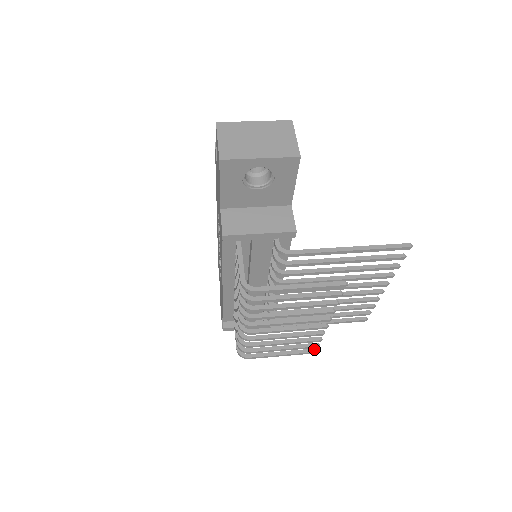
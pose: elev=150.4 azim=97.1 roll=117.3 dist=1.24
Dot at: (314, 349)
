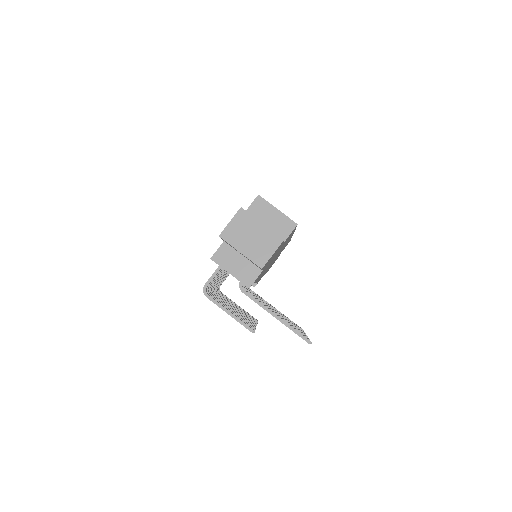
Dot at: (257, 320)
